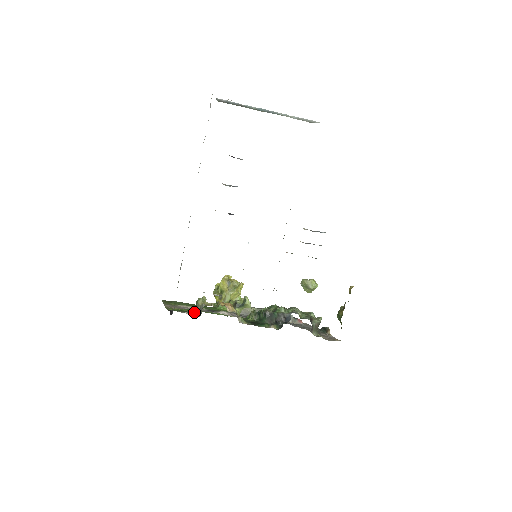
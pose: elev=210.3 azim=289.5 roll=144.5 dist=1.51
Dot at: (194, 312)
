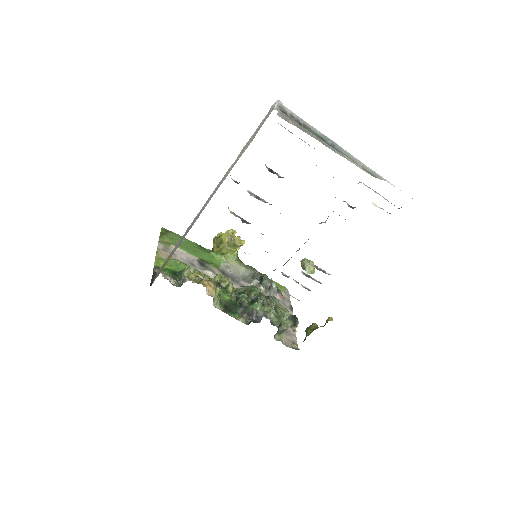
Dot at: (177, 277)
